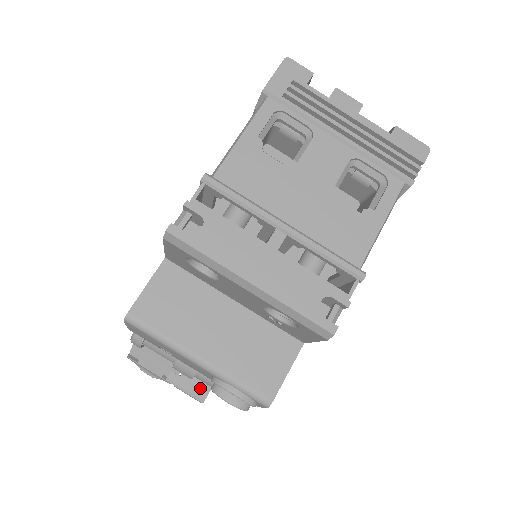
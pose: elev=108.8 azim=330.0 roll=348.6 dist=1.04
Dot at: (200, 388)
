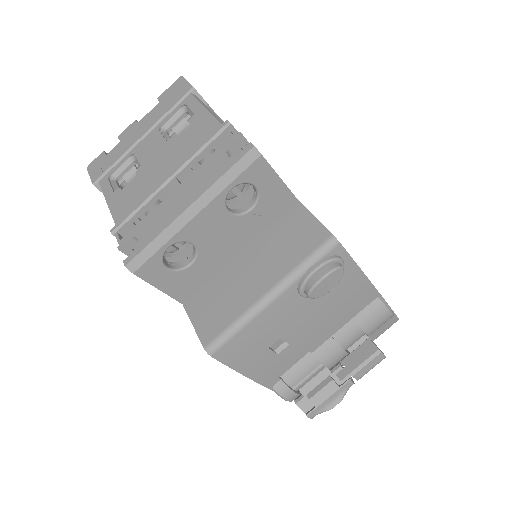
Dot at: (364, 350)
